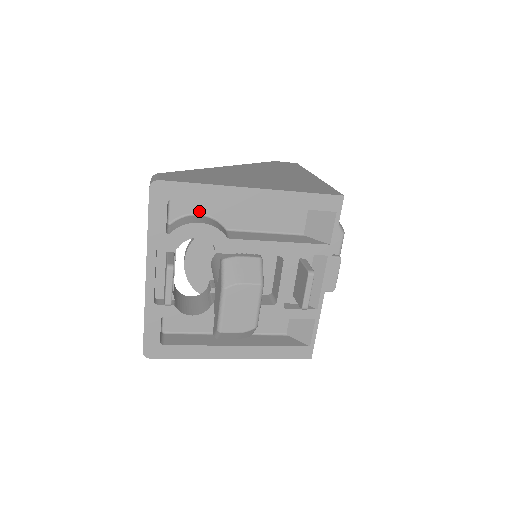
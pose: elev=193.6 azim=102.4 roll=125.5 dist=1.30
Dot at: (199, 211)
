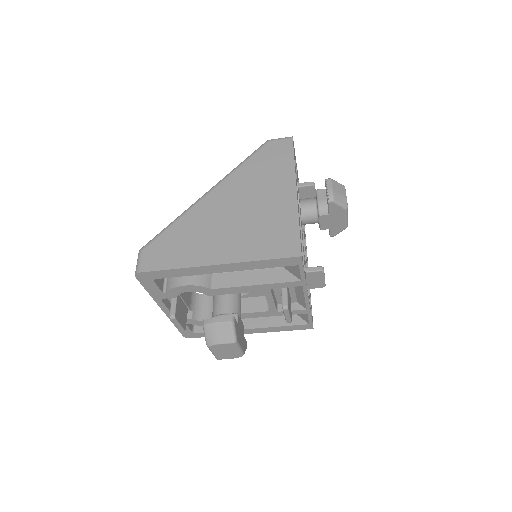
Dot at: occluded
